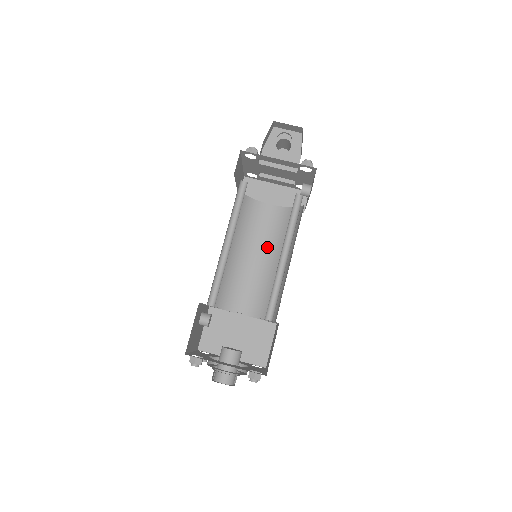
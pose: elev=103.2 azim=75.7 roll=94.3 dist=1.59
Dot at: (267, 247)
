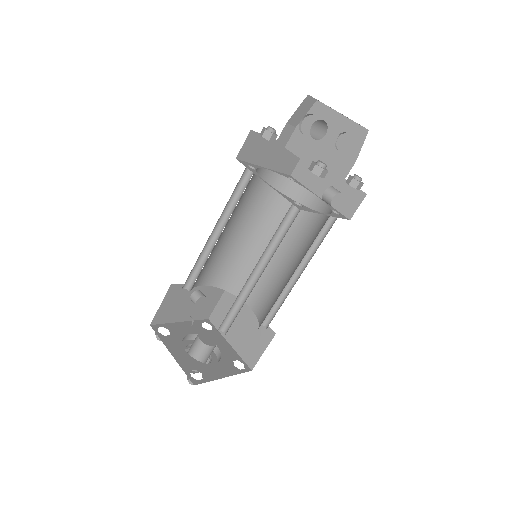
Dot at: (294, 246)
